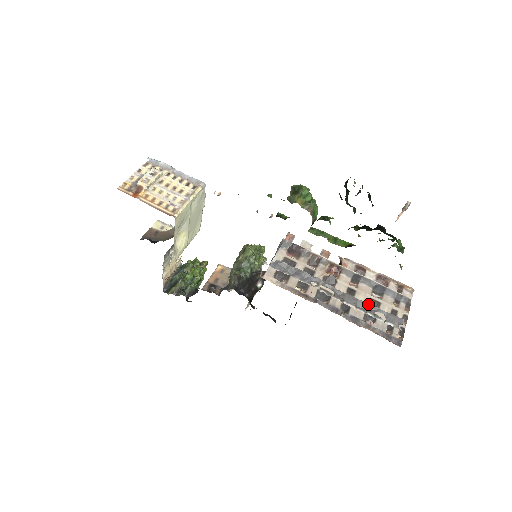
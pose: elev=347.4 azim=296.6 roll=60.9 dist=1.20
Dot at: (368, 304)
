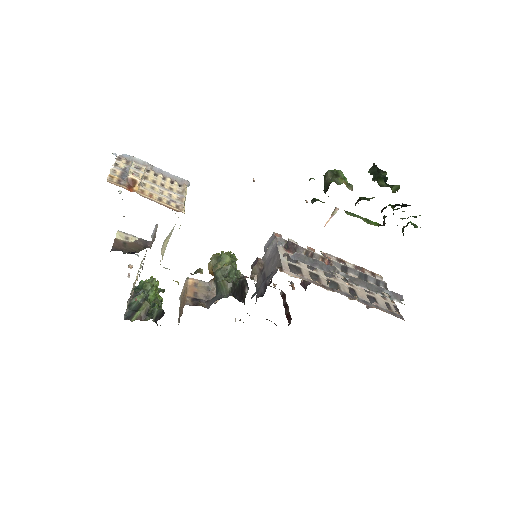
Dot at: (376, 286)
